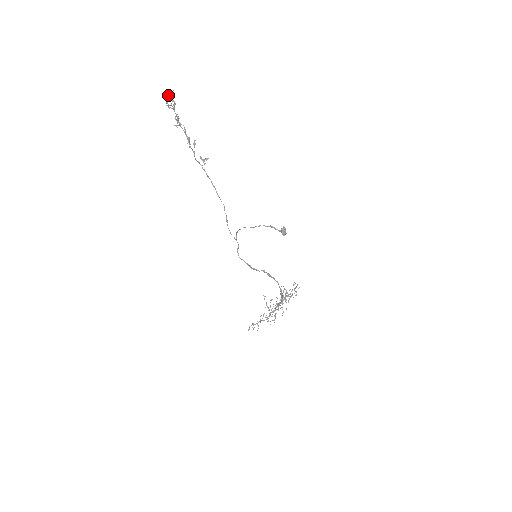
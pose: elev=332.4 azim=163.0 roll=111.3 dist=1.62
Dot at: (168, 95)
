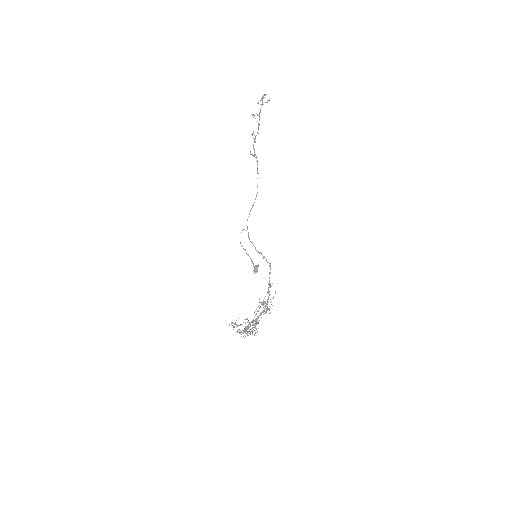
Dot at: (266, 94)
